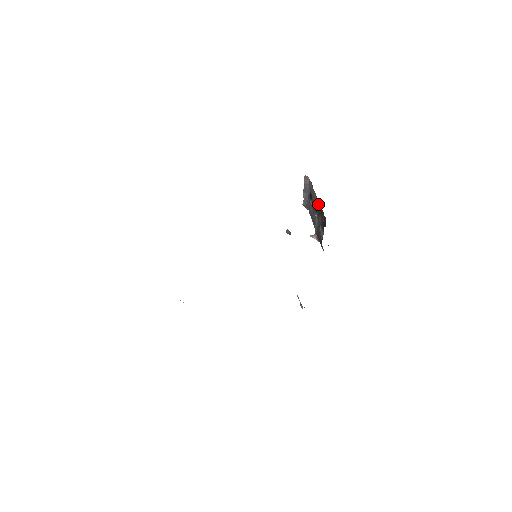
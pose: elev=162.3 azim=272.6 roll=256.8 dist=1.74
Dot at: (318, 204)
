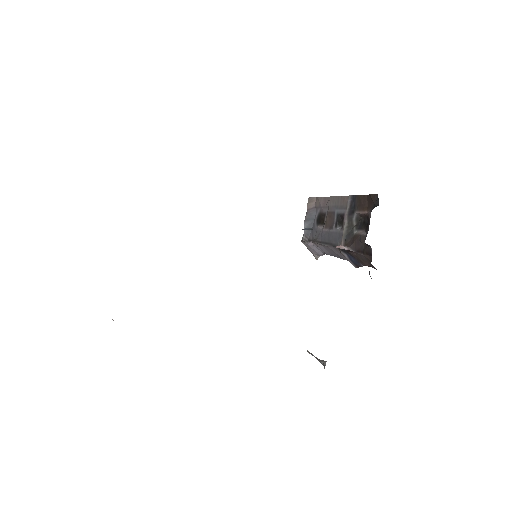
Dot at: (350, 197)
